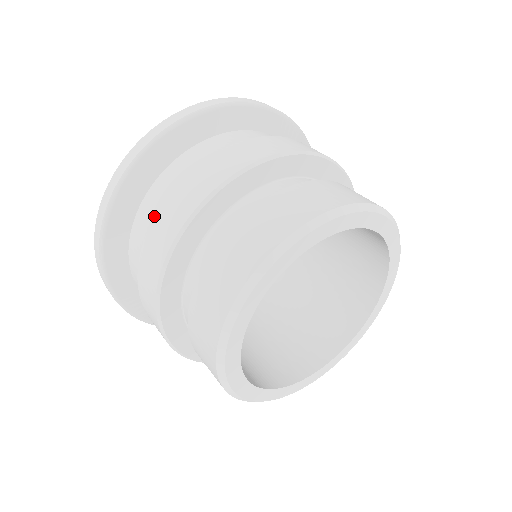
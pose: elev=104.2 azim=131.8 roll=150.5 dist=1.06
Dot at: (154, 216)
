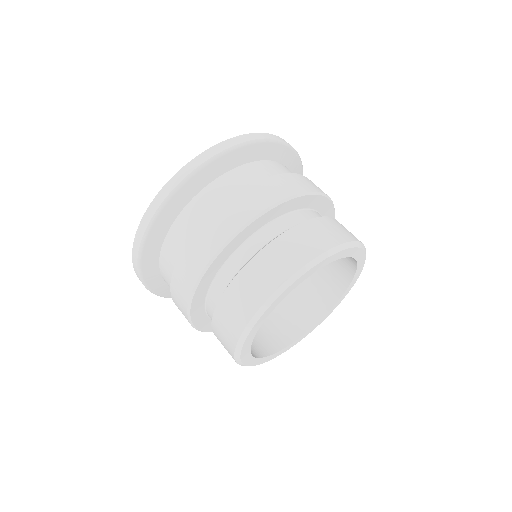
Dot at: (211, 208)
